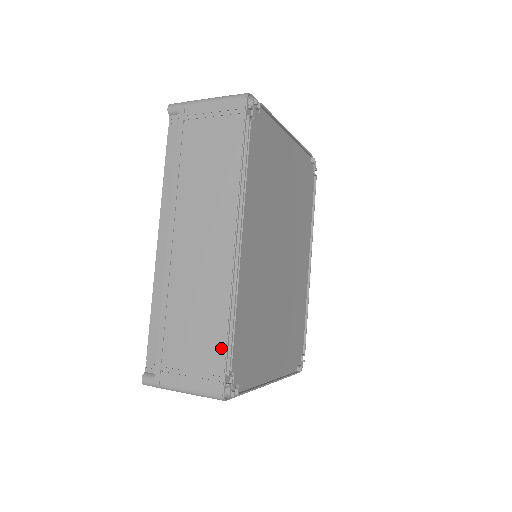
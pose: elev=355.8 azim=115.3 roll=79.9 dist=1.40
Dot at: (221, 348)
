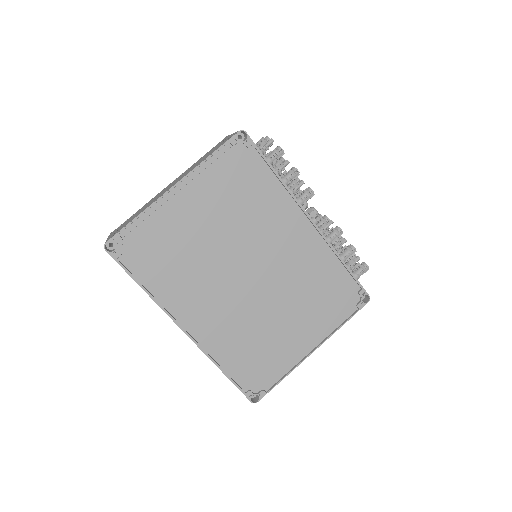
Dot at: (231, 381)
